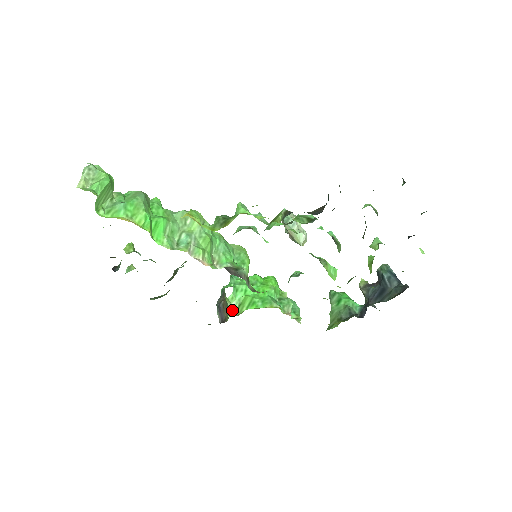
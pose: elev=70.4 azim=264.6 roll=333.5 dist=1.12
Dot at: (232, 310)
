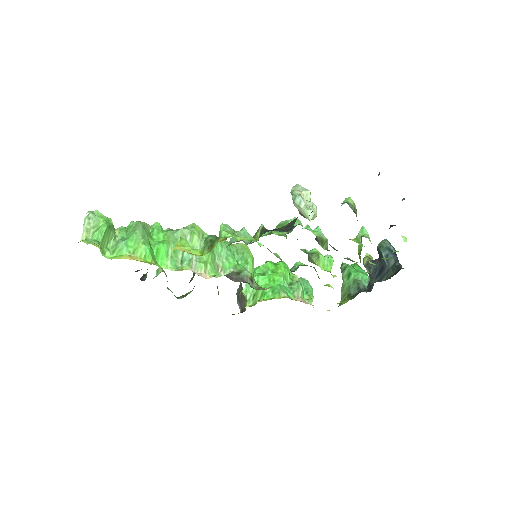
Dot at: (248, 301)
